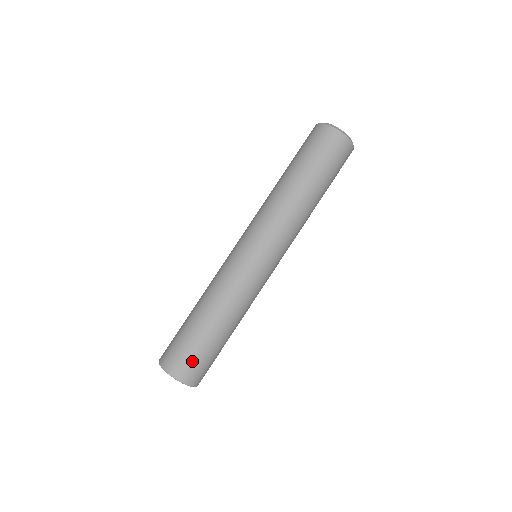
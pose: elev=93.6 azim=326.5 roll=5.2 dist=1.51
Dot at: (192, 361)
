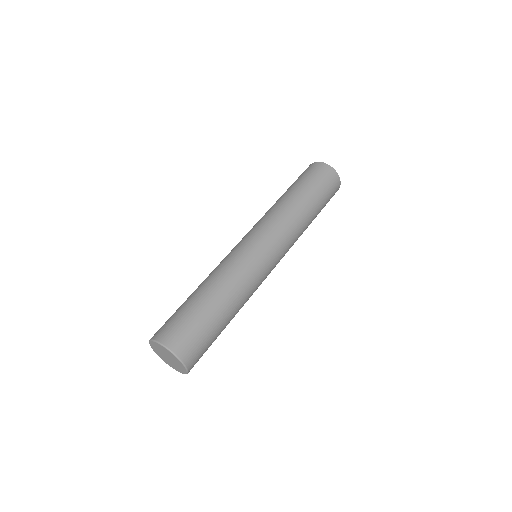
Dot at: (170, 322)
